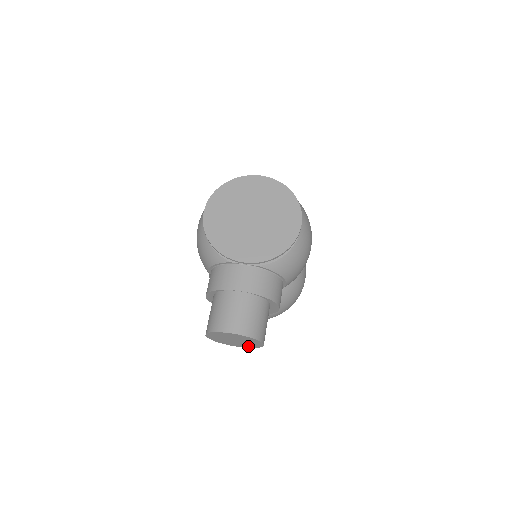
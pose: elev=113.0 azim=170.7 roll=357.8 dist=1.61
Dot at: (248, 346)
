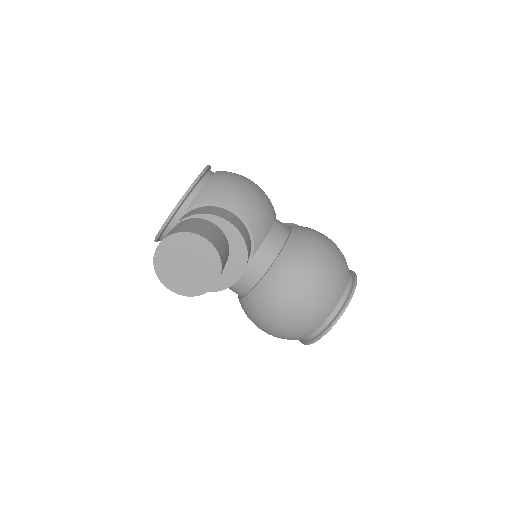
Dot at: (214, 267)
